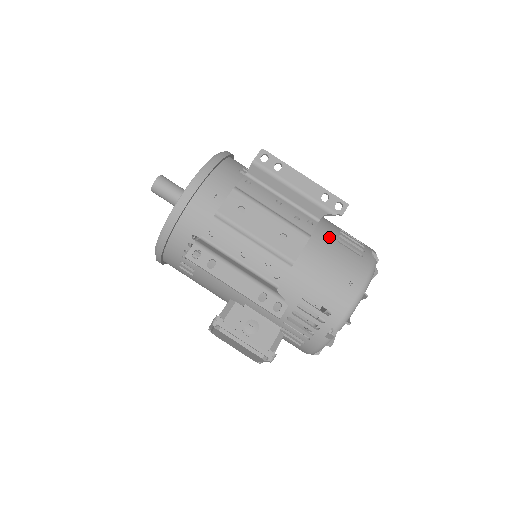
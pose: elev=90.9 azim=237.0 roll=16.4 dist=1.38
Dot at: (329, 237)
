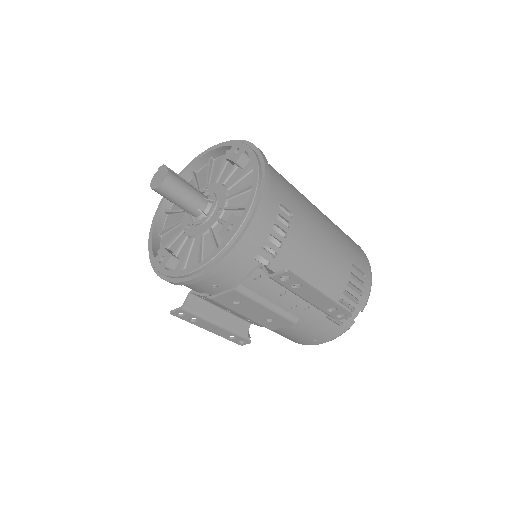
Dot at: (319, 315)
